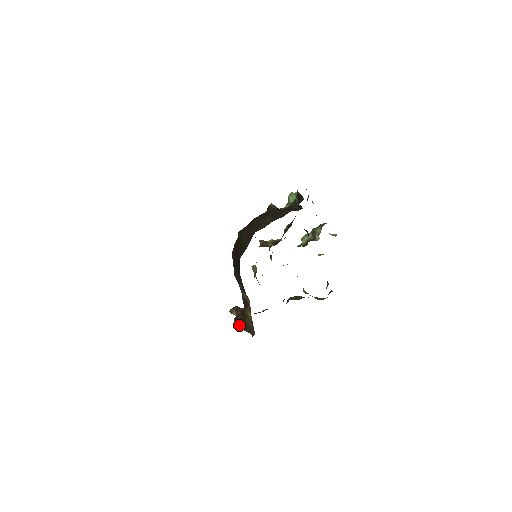
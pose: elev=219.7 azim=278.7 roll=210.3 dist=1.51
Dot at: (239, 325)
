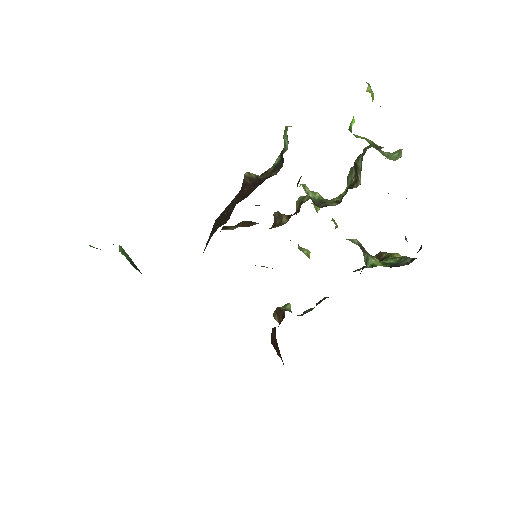
Dot at: (273, 345)
